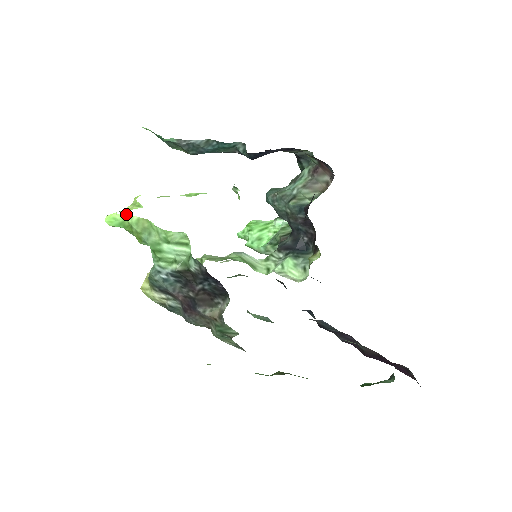
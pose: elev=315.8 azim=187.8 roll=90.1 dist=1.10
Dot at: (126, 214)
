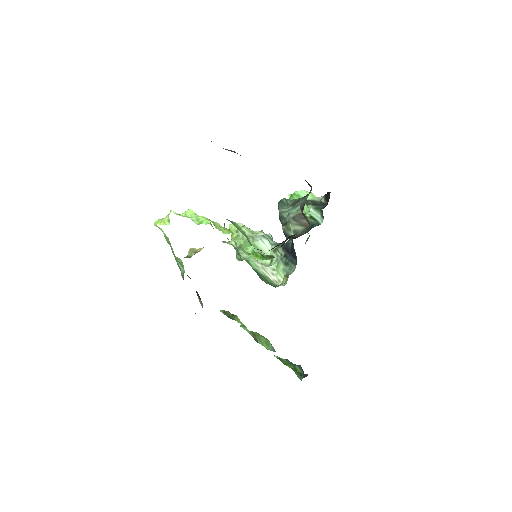
Dot at: (161, 228)
